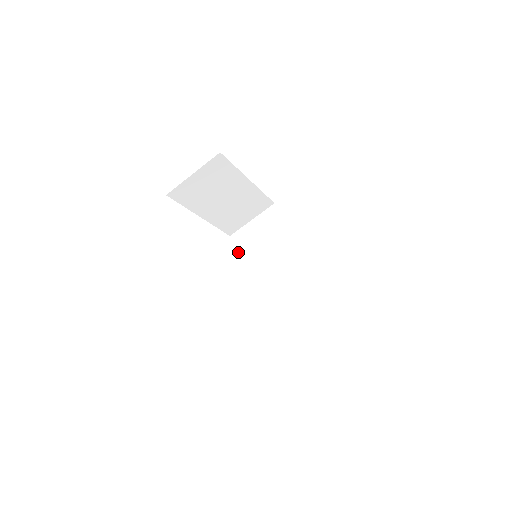
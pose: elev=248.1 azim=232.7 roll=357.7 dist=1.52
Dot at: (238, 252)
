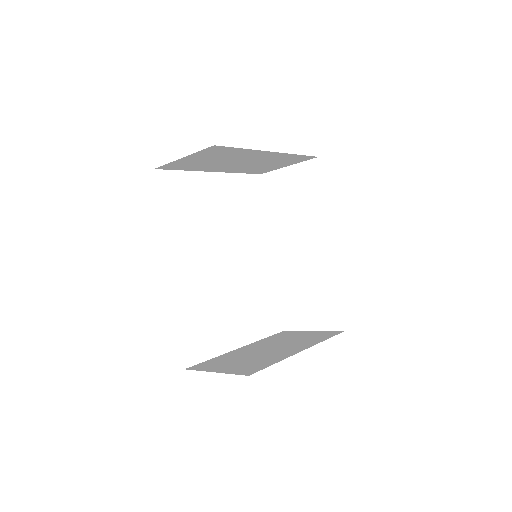
Dot at: occluded
